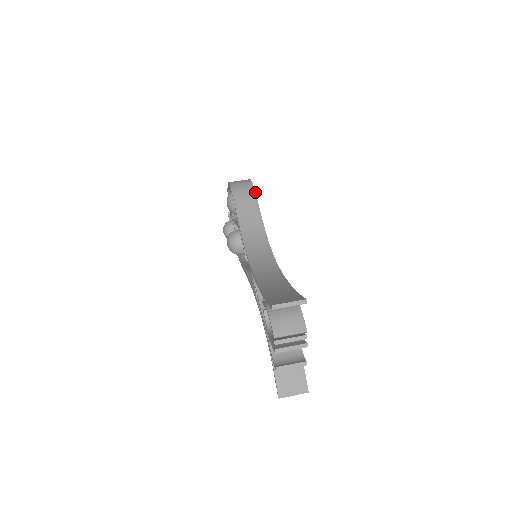
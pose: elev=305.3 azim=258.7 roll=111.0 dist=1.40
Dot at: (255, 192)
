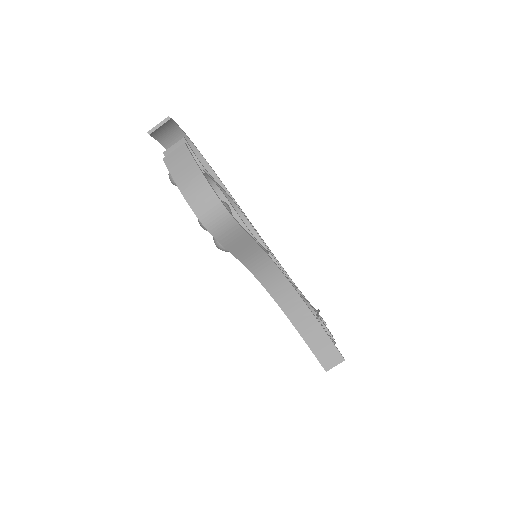
Dot at: (241, 228)
